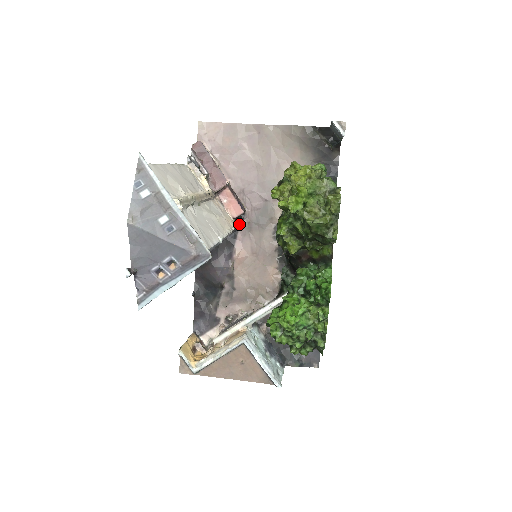
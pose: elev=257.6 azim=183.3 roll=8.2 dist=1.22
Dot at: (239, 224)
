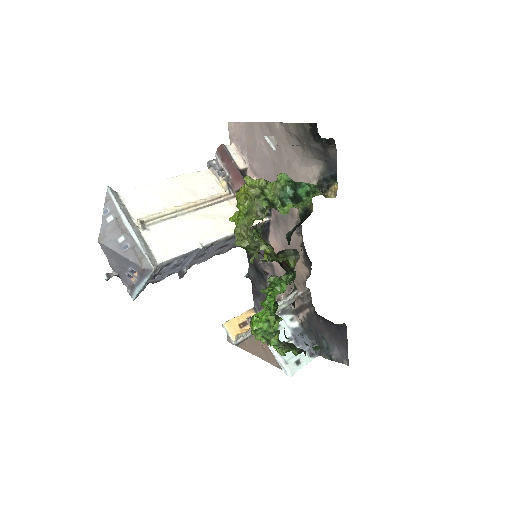
Dot at: (268, 218)
